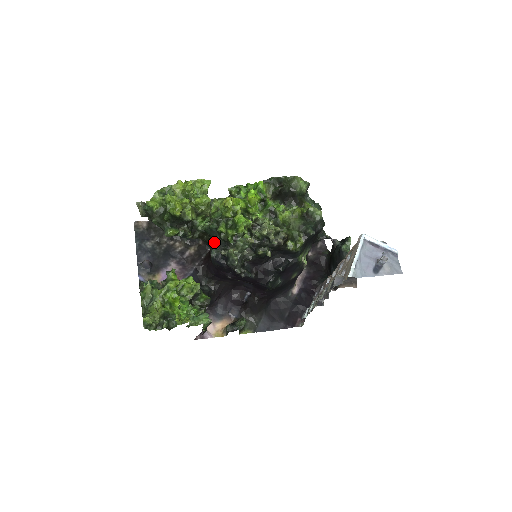
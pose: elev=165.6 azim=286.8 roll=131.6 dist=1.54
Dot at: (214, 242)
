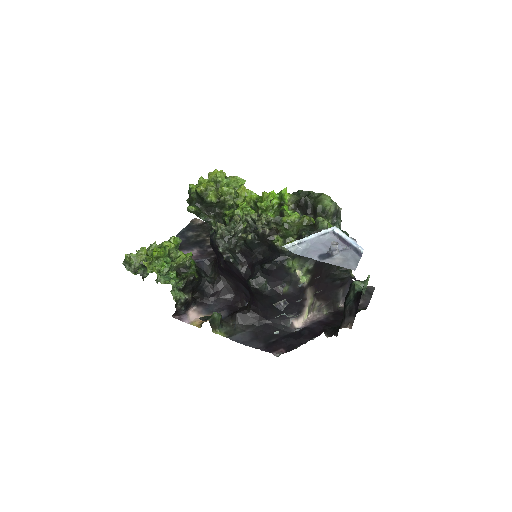
Dot at: occluded
